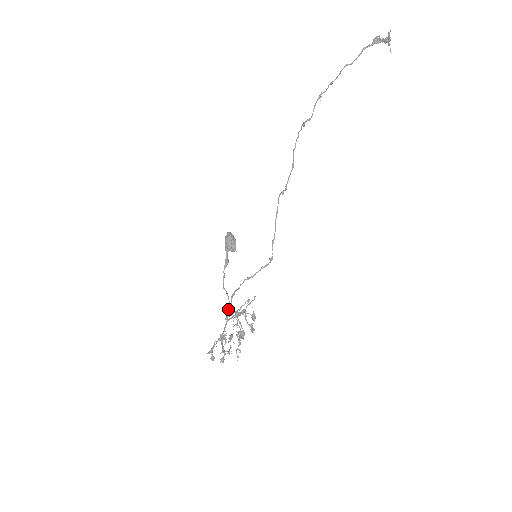
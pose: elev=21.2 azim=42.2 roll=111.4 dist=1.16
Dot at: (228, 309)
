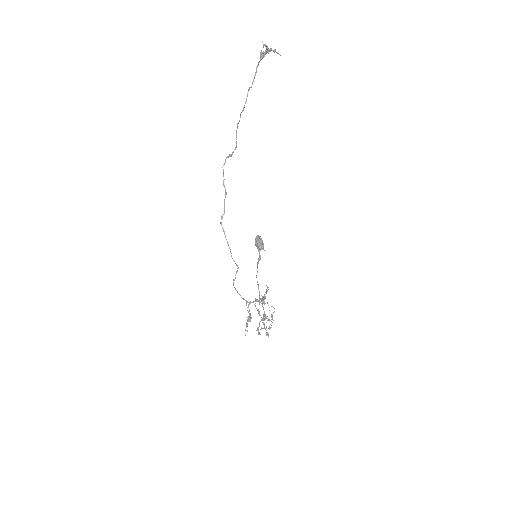
Dot at: (259, 297)
